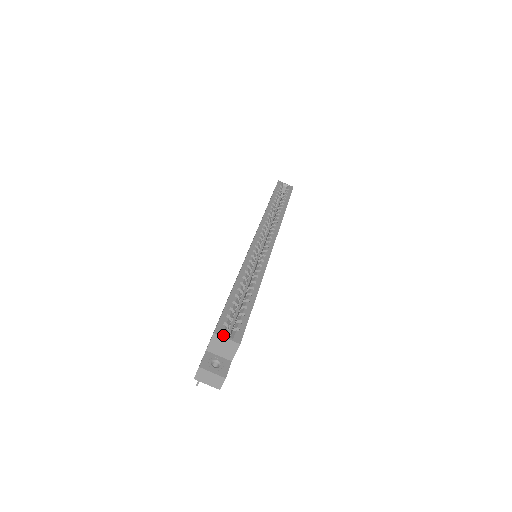
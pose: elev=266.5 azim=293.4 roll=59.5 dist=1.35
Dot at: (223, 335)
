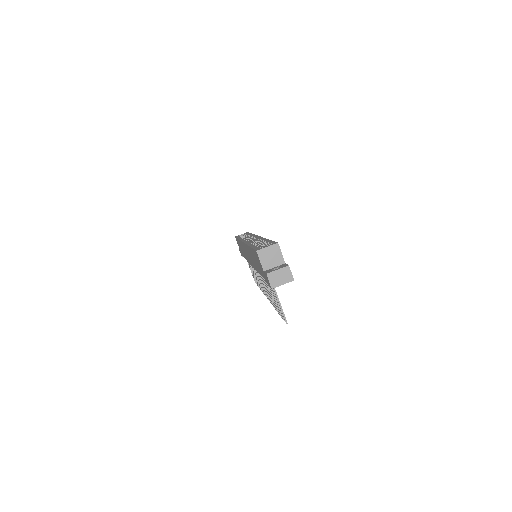
Dot at: (263, 248)
